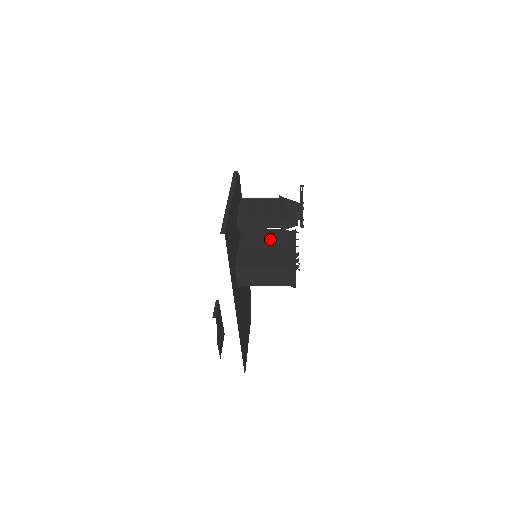
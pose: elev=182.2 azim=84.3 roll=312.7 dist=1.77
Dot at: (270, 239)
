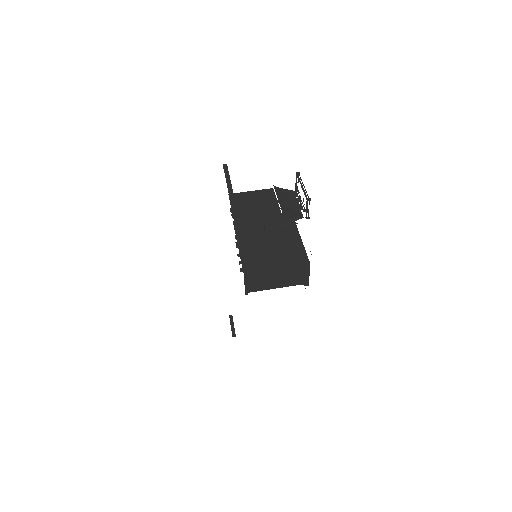
Dot at: (270, 236)
